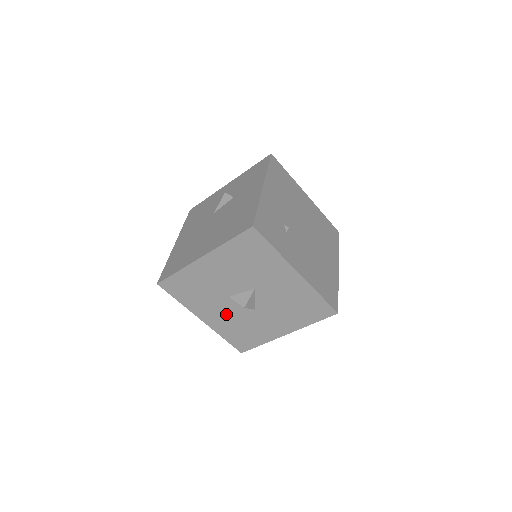
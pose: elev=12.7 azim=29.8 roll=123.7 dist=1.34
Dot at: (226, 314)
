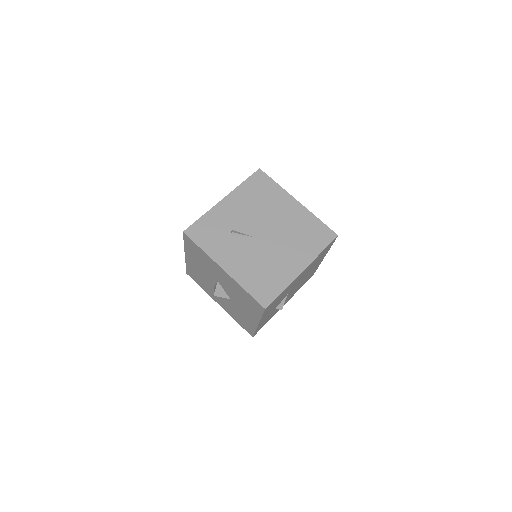
Dot at: (223, 301)
